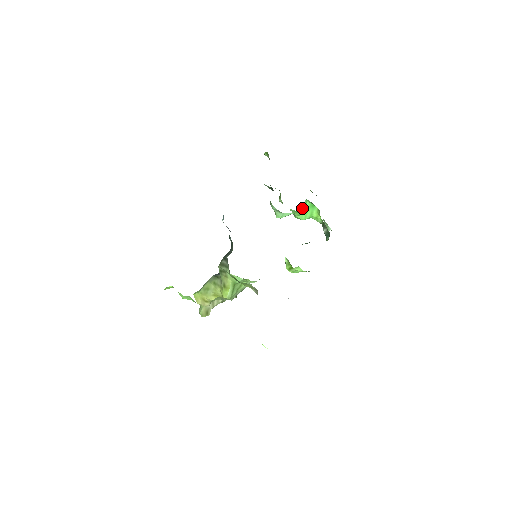
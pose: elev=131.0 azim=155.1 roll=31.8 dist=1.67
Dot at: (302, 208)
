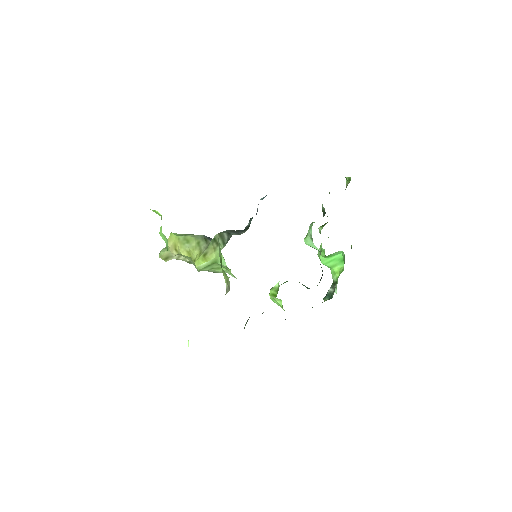
Dot at: (332, 254)
